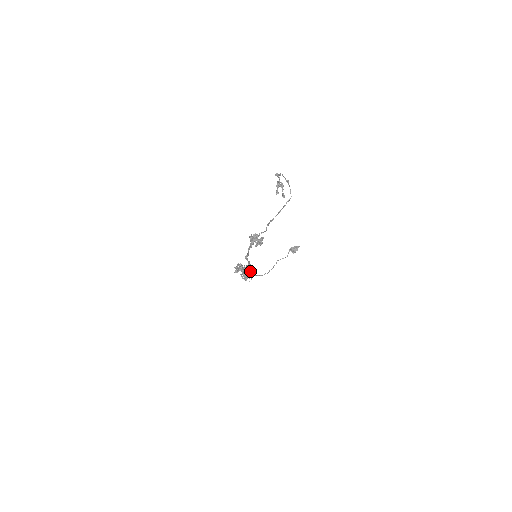
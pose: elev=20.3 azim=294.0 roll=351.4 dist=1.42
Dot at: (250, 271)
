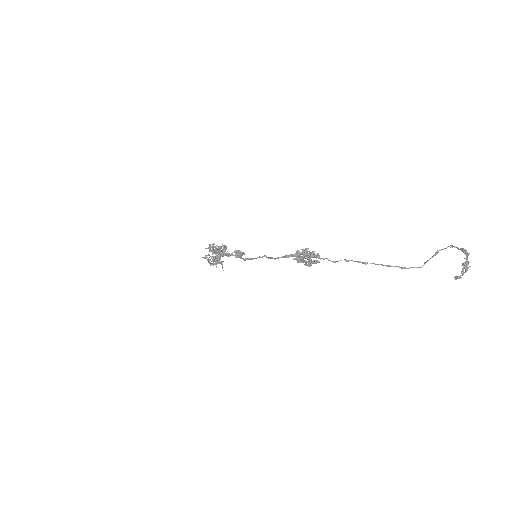
Dot at: occluded
